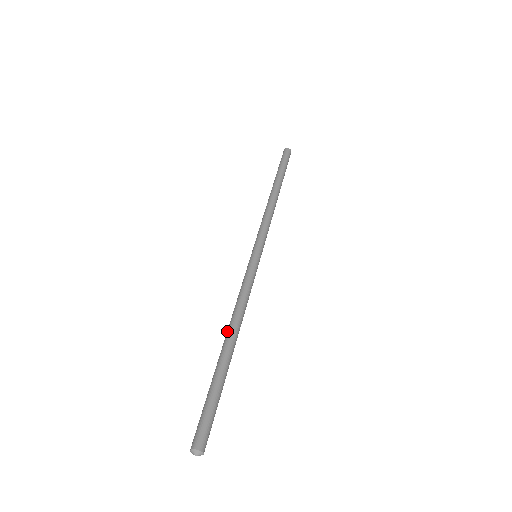
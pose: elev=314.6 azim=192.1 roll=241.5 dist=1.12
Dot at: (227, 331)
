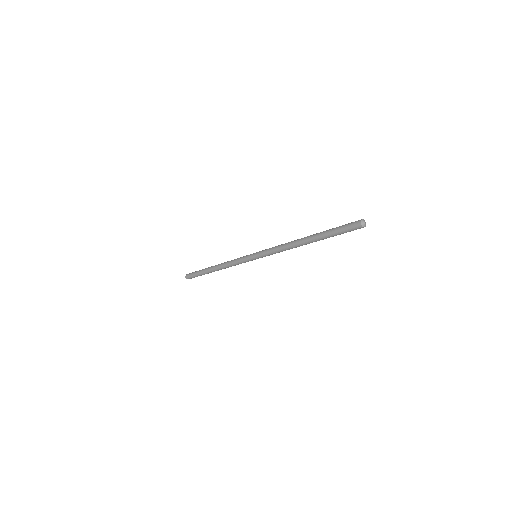
Dot at: occluded
